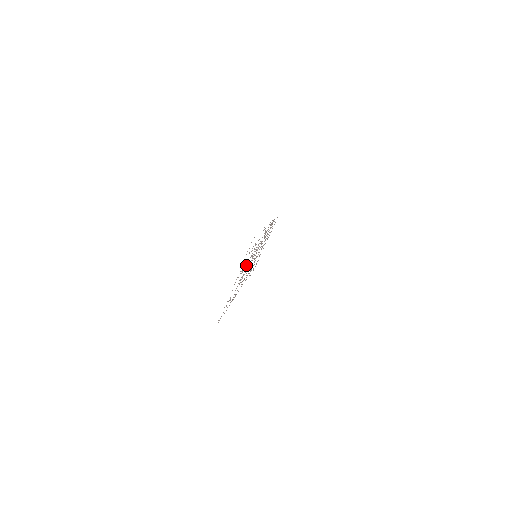
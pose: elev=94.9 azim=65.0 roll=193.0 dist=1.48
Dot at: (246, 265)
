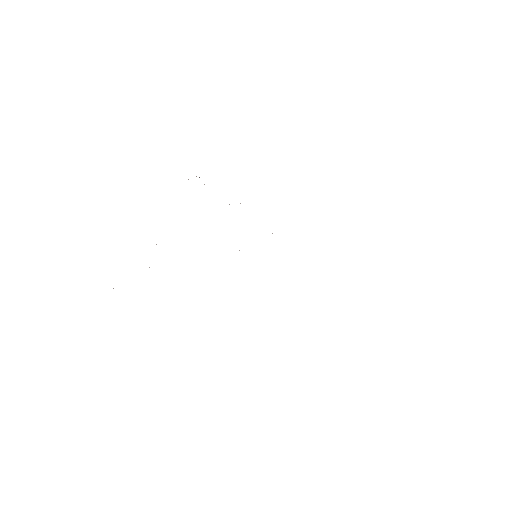
Dot at: occluded
